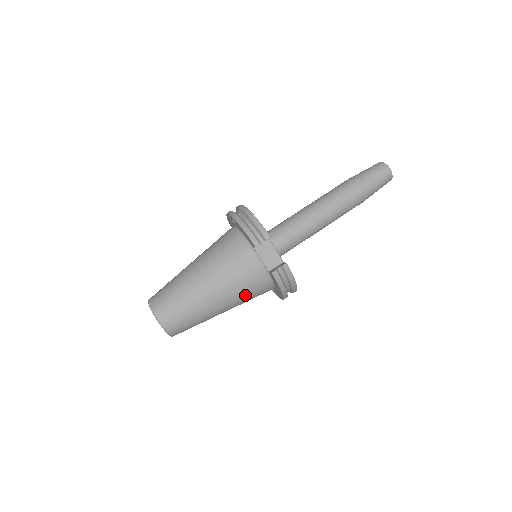
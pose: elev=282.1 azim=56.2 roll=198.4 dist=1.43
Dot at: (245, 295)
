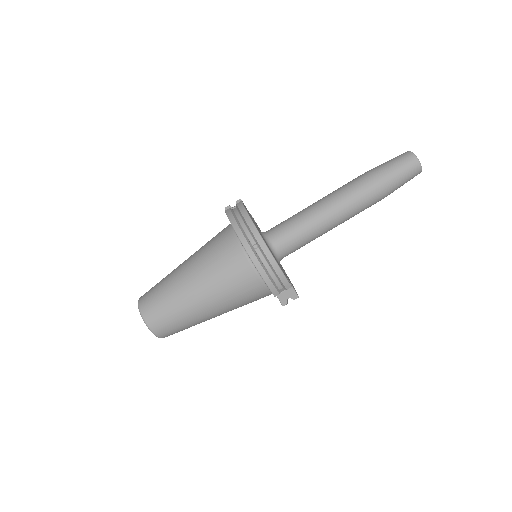
Dot at: occluded
